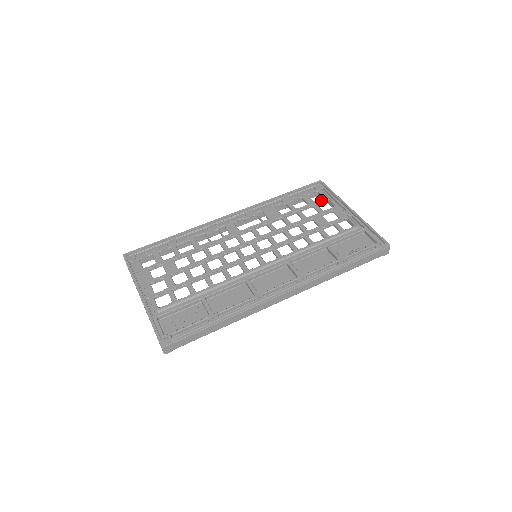
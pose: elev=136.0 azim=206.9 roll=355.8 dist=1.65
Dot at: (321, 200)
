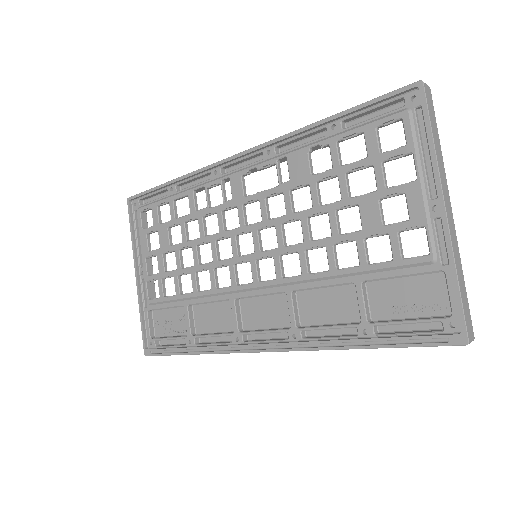
Dot at: (395, 153)
